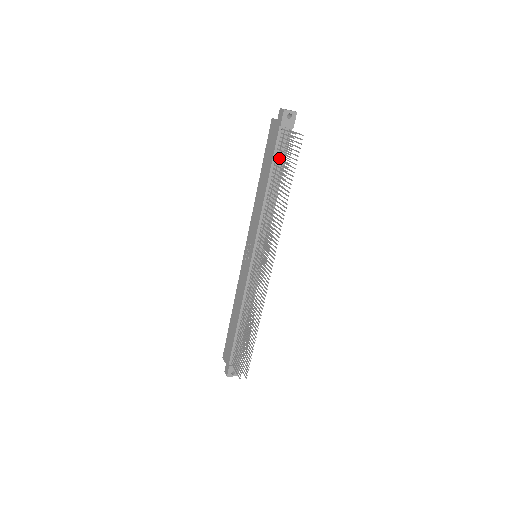
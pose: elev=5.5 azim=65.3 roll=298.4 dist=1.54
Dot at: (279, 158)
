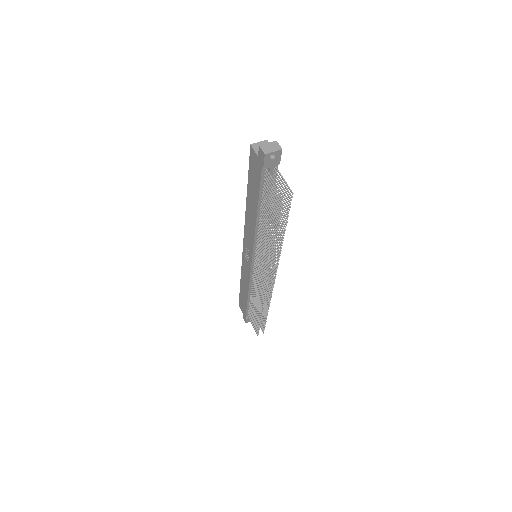
Dot at: (267, 200)
